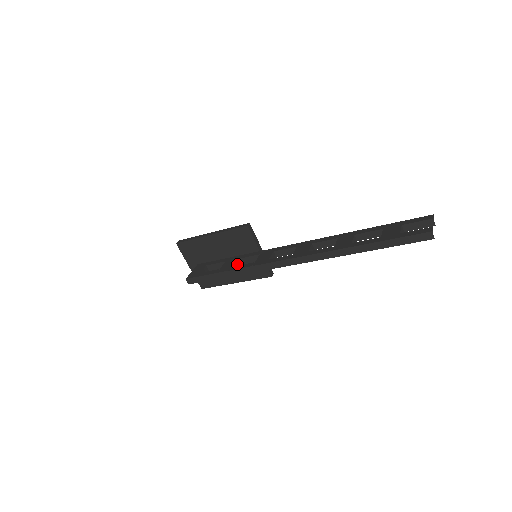
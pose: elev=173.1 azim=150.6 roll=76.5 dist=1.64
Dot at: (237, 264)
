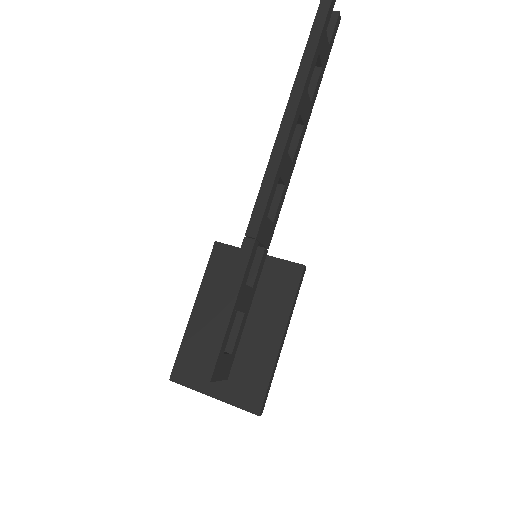
Dot at: occluded
